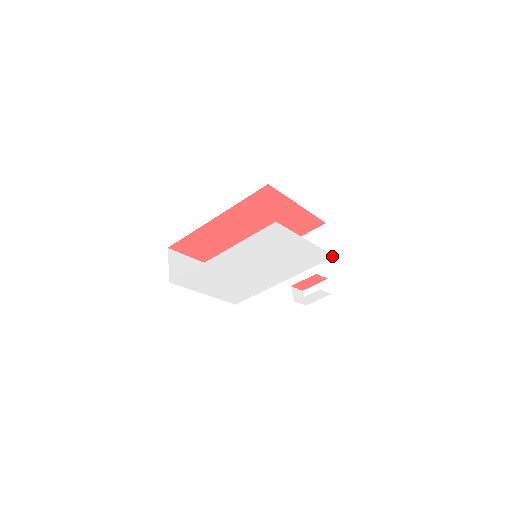
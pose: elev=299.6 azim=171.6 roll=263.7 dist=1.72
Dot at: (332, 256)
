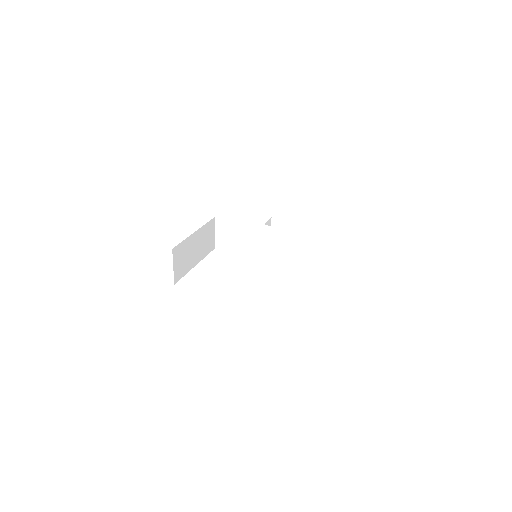
Dot at: occluded
